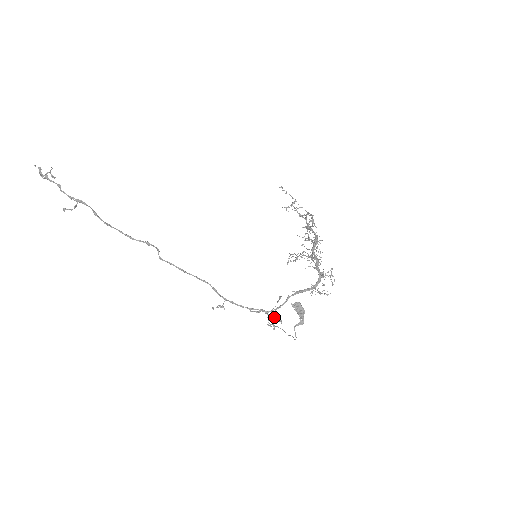
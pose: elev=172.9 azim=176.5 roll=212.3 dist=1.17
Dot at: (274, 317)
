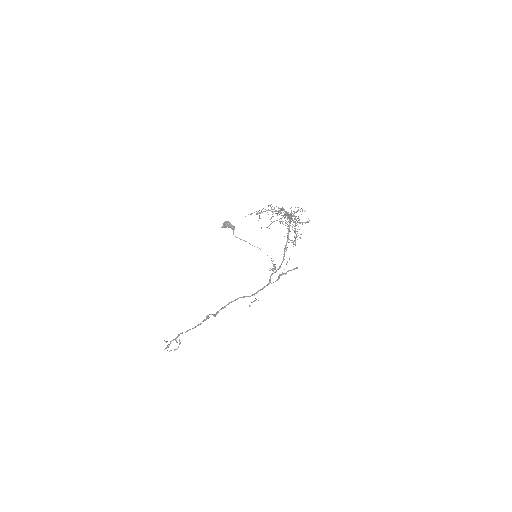
Dot at: (289, 270)
